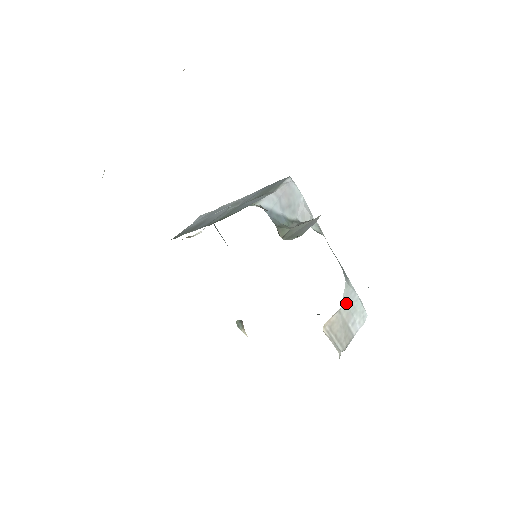
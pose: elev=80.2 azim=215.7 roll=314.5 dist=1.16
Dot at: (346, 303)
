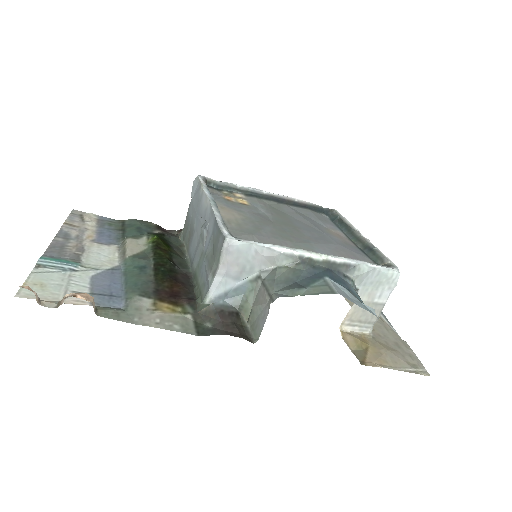
Dot at: (364, 287)
